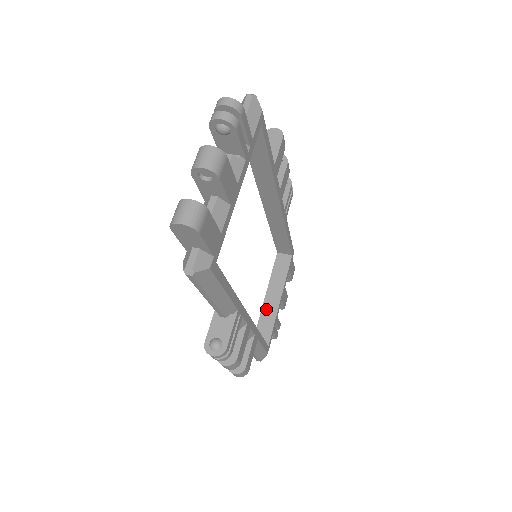
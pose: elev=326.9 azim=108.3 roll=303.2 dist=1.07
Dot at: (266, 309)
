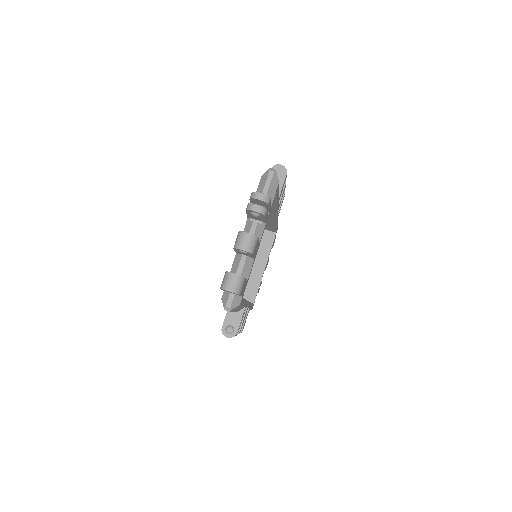
Dot at: (253, 275)
